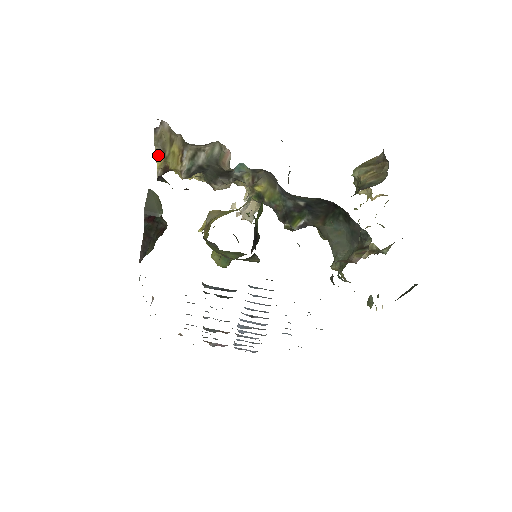
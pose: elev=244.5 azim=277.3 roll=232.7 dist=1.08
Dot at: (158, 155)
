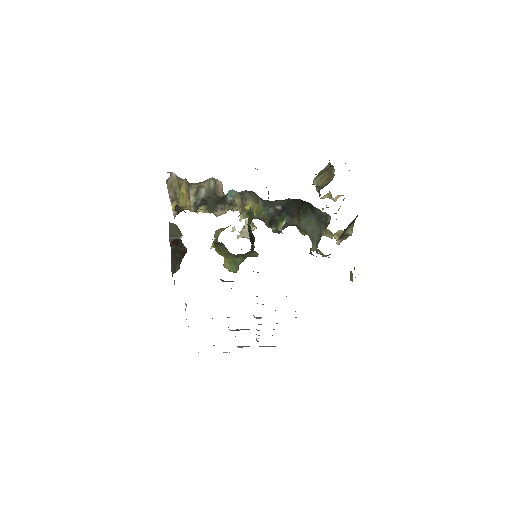
Dot at: (172, 199)
